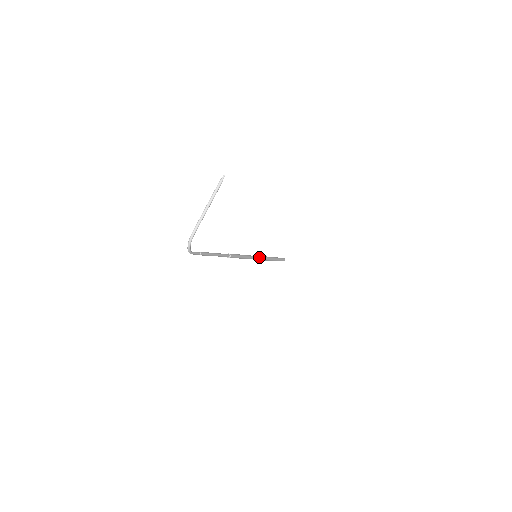
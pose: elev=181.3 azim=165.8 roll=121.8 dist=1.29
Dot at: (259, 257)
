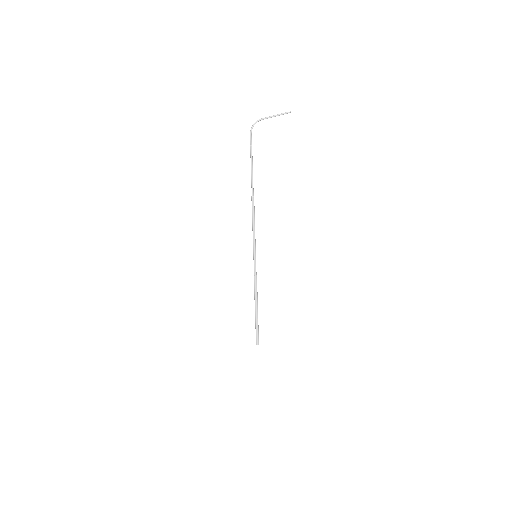
Dot at: occluded
